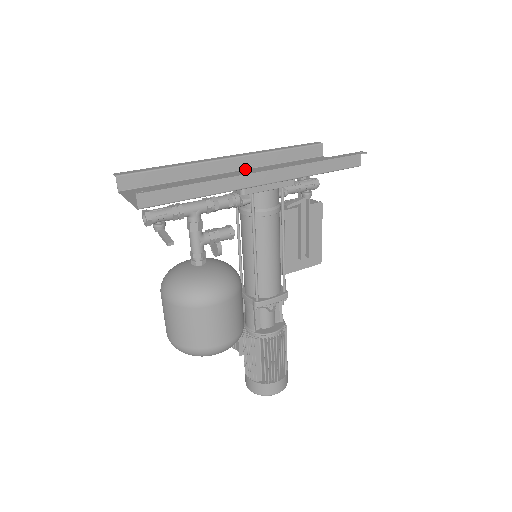
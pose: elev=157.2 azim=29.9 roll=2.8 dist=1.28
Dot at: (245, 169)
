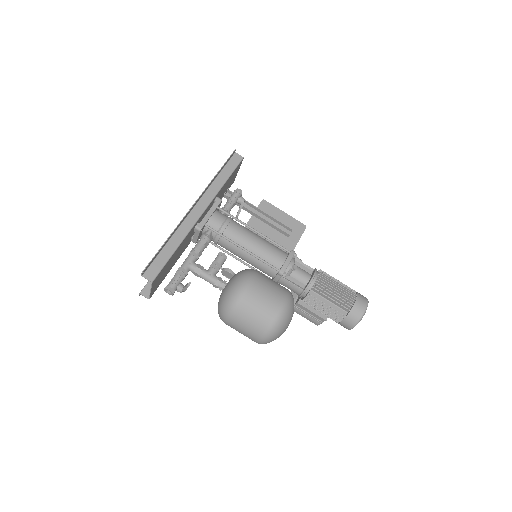
Dot at: occluded
